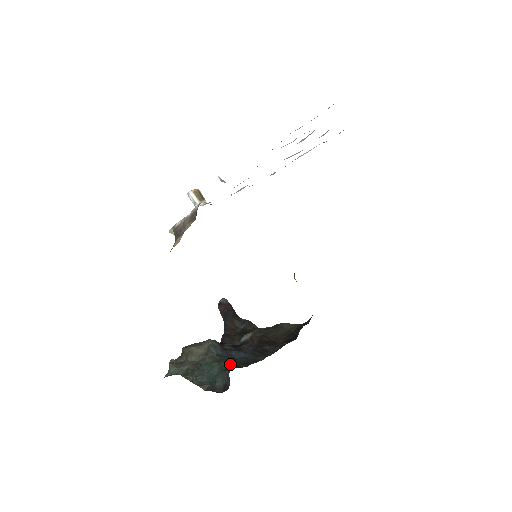
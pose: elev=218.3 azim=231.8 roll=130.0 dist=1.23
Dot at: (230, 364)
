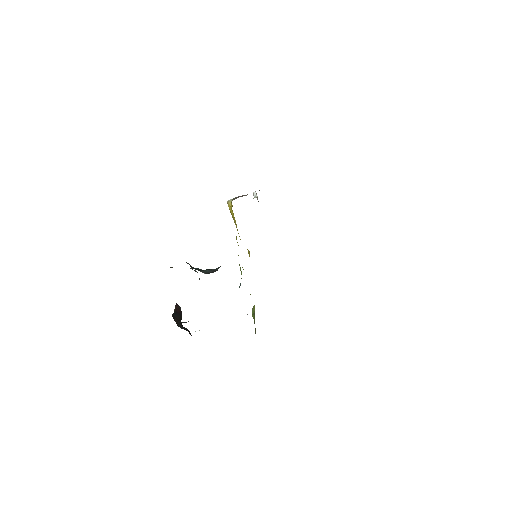
Dot at: occluded
